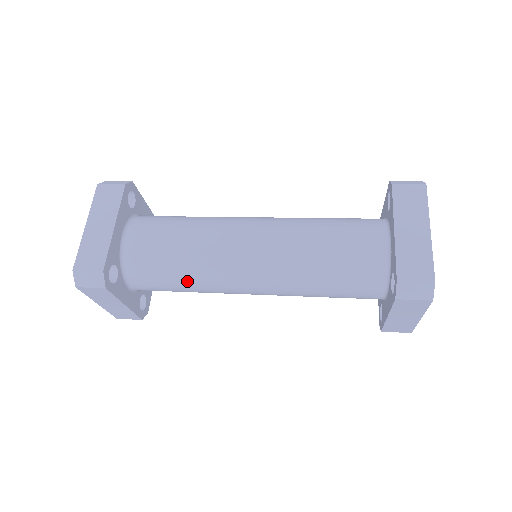
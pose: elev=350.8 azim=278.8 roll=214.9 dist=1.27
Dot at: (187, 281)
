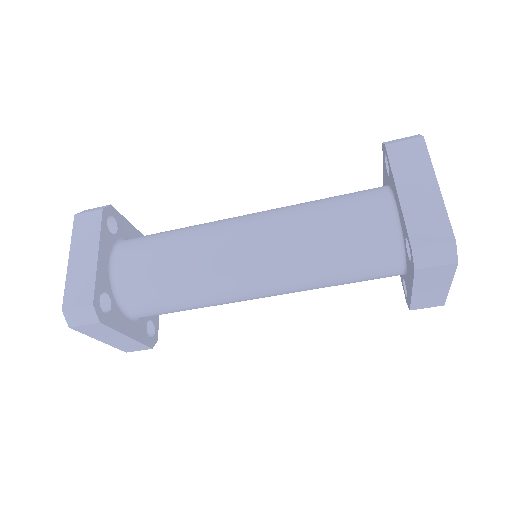
Dot at: (177, 237)
